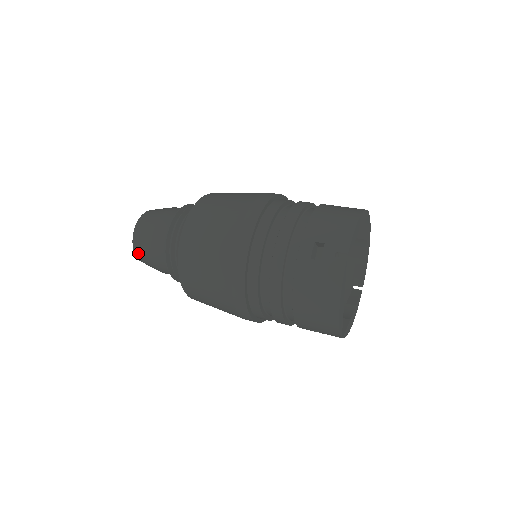
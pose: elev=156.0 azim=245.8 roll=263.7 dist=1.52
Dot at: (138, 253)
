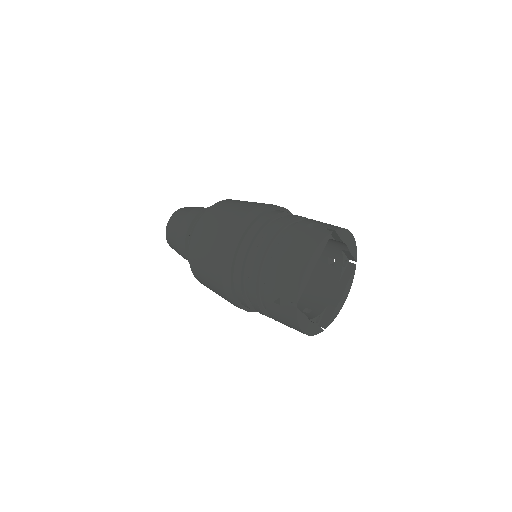
Dot at: (171, 221)
